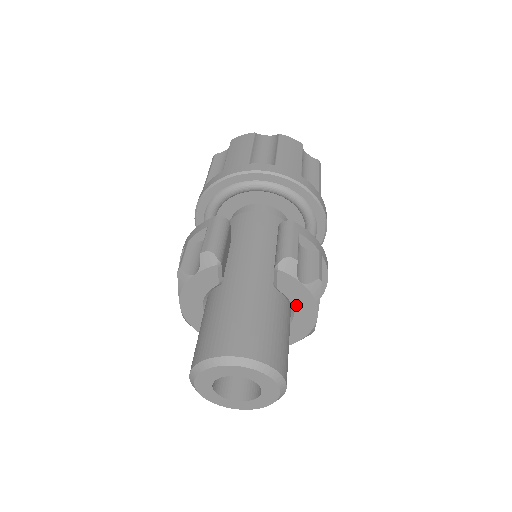
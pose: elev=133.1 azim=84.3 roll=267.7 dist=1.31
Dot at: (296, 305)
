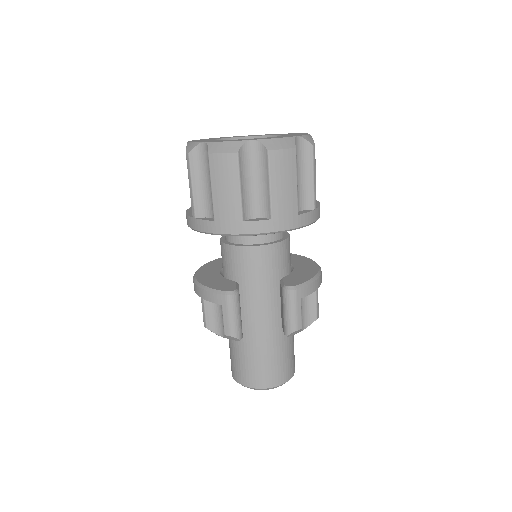
Dot at: occluded
